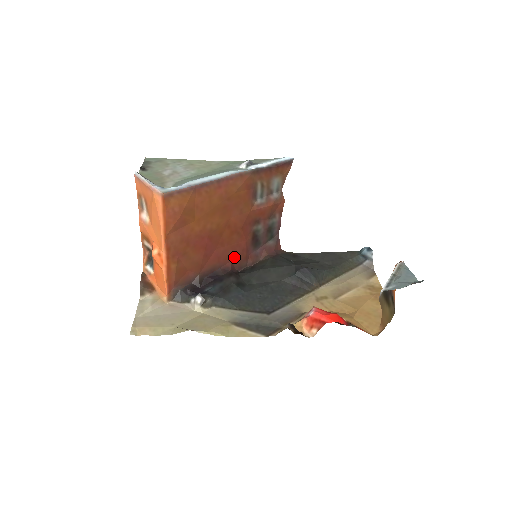
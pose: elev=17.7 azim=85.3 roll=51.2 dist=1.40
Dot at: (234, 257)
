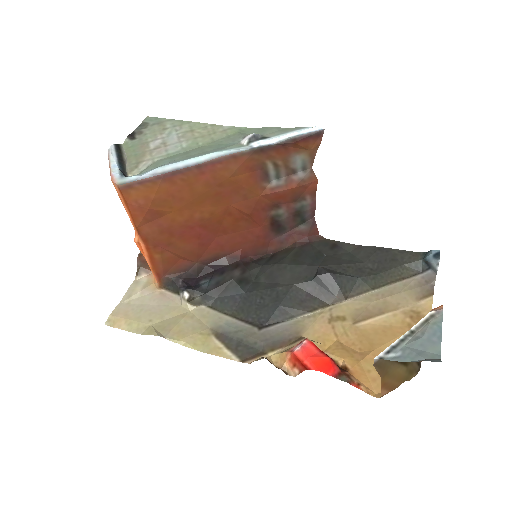
Dot at: (245, 244)
